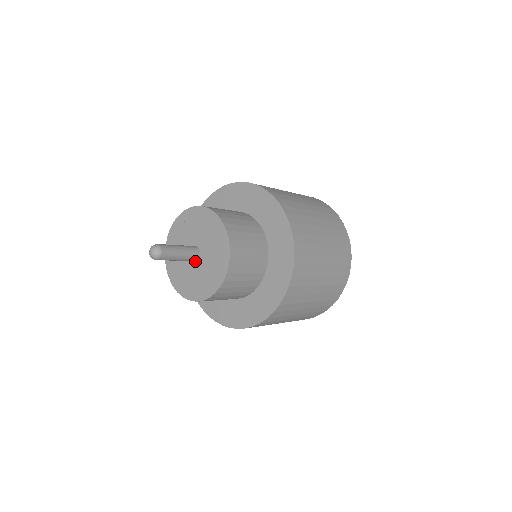
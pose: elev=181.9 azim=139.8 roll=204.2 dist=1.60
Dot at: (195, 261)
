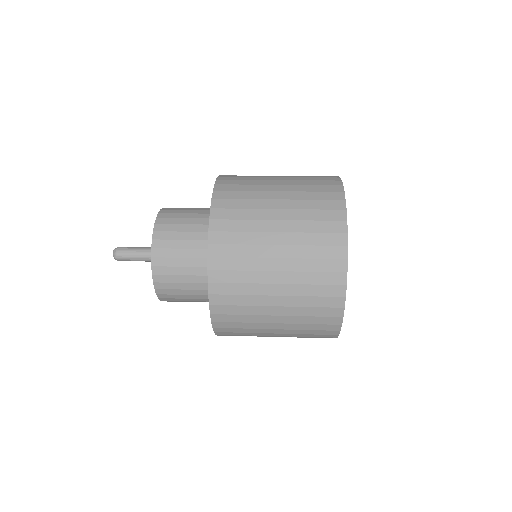
Dot at: occluded
